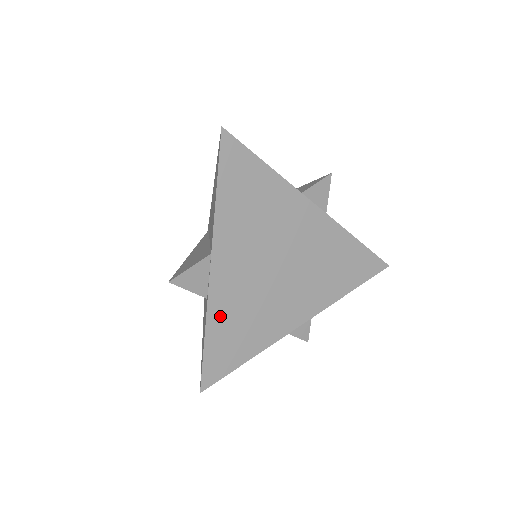
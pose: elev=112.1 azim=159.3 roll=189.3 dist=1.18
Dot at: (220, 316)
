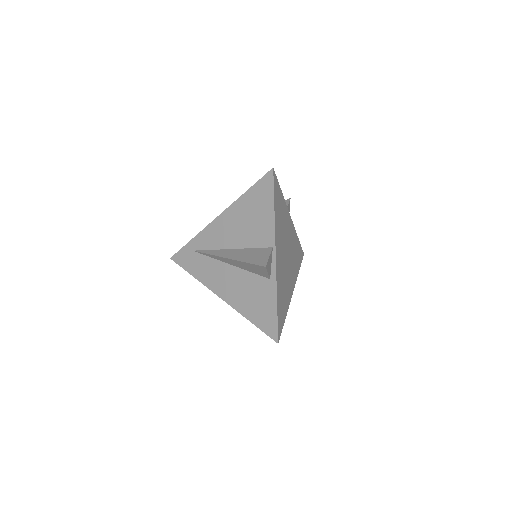
Dot at: (279, 288)
